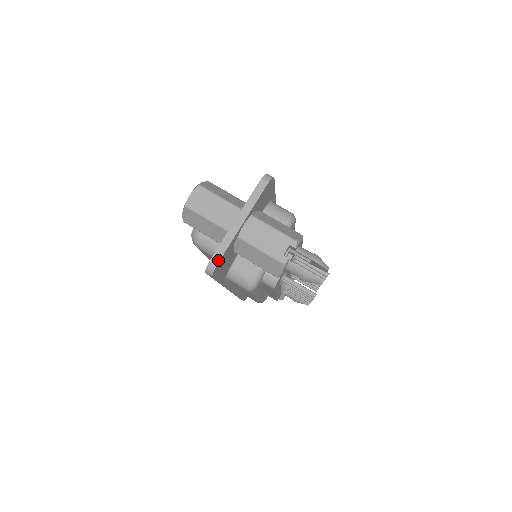
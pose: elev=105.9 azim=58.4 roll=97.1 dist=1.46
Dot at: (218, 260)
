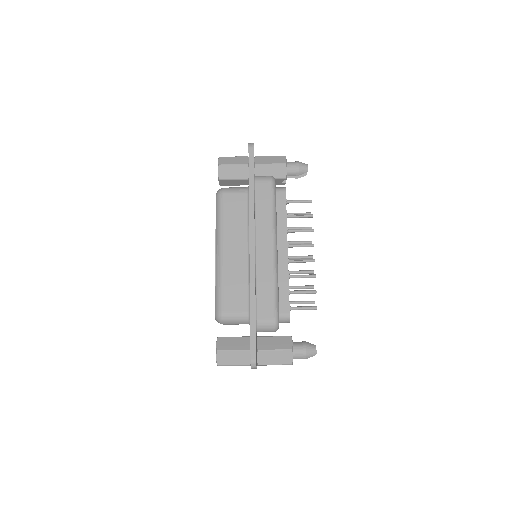
Dot at: occluded
